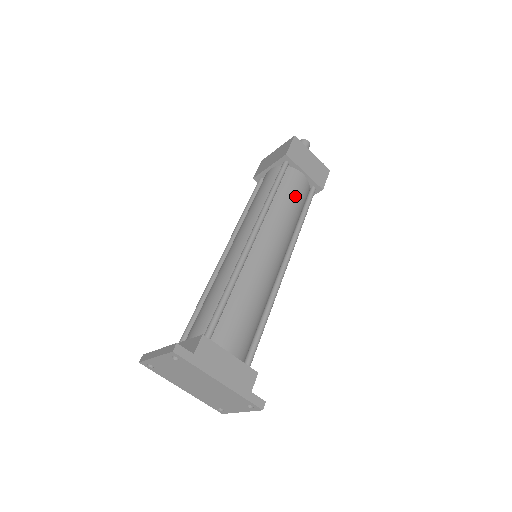
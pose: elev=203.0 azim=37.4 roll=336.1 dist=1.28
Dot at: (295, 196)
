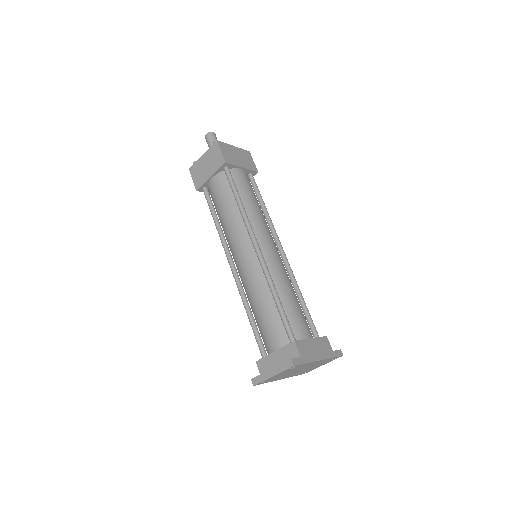
Dot at: (251, 192)
